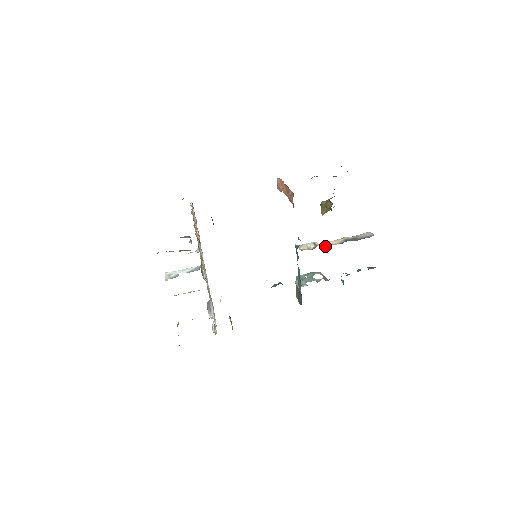
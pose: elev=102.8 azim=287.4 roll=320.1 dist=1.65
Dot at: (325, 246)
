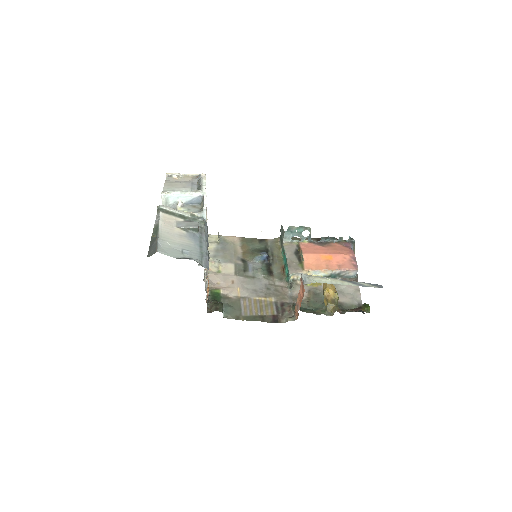
Dot at: (313, 274)
